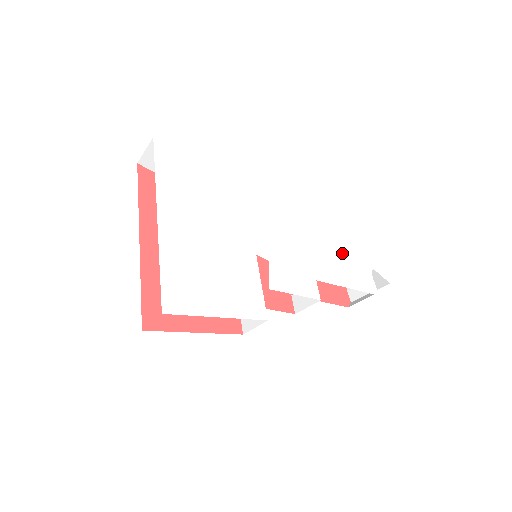
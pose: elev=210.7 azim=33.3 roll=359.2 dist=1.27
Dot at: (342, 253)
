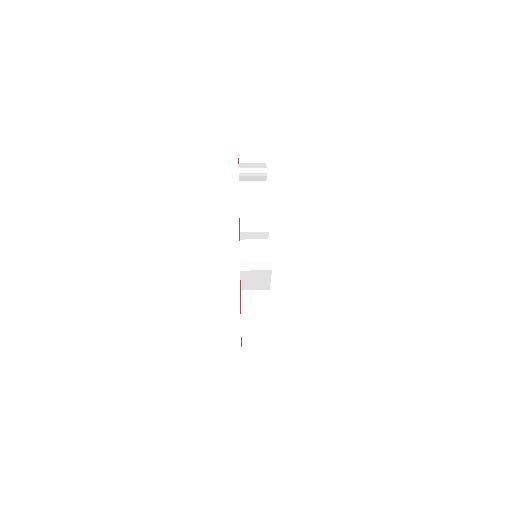
Dot at: occluded
